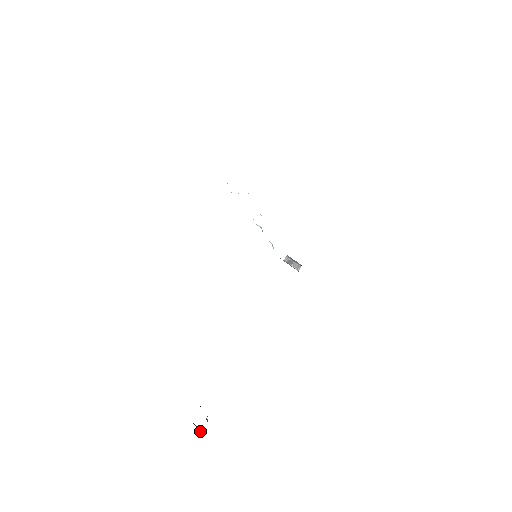
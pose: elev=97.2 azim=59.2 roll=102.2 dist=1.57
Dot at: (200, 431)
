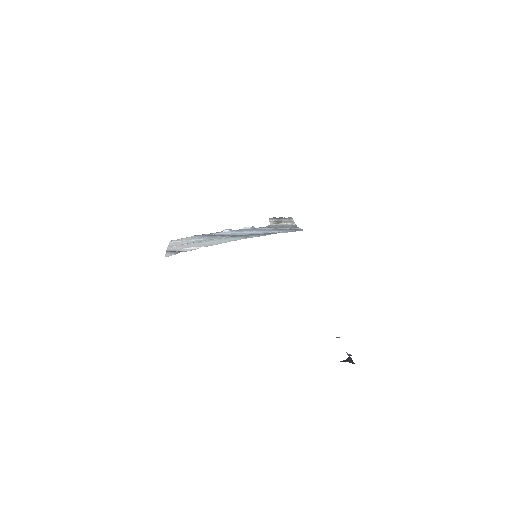
Dot at: (351, 361)
